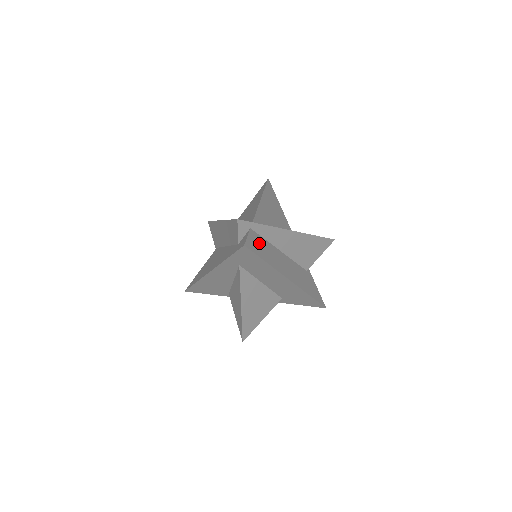
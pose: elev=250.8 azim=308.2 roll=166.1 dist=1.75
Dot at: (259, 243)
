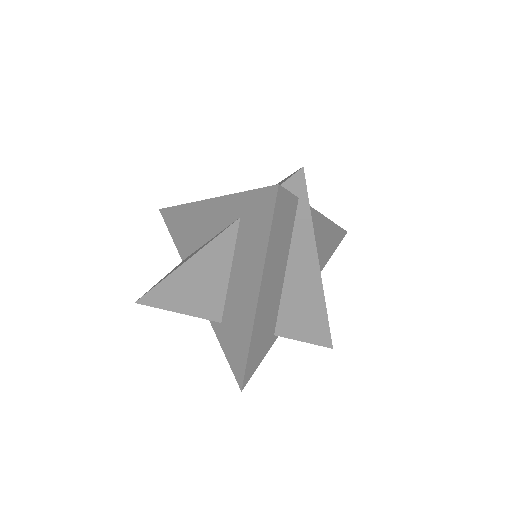
Dot at: (286, 221)
